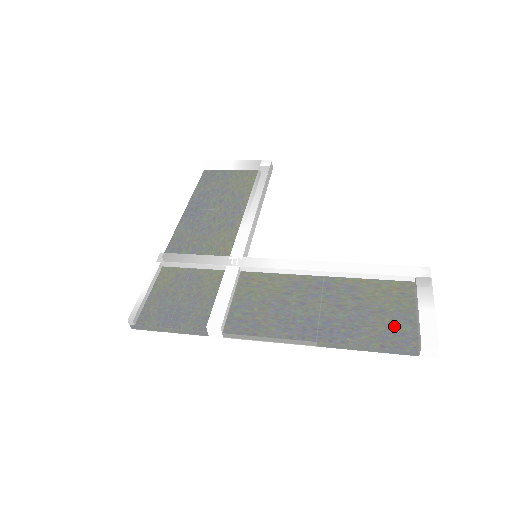
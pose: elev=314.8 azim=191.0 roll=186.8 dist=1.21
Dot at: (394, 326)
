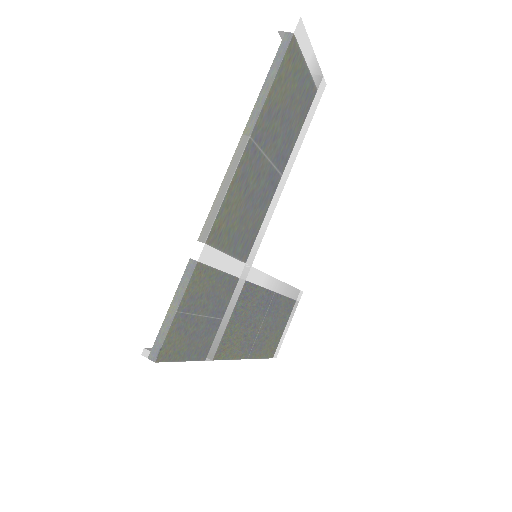
Dot at: occluded
